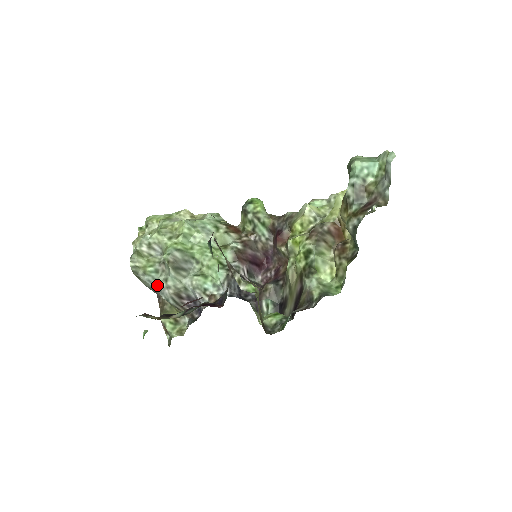
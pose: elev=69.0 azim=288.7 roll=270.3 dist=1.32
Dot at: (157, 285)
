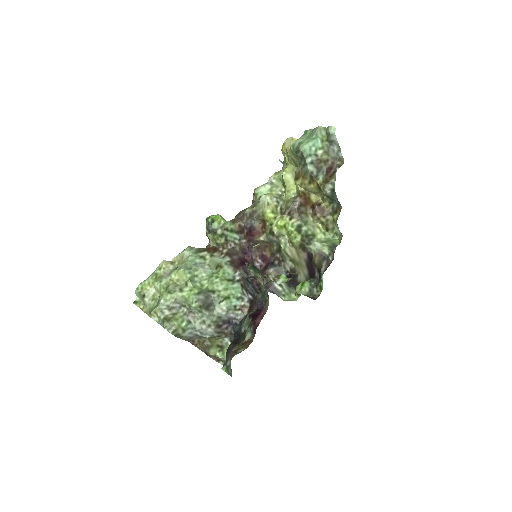
Dot at: (197, 332)
